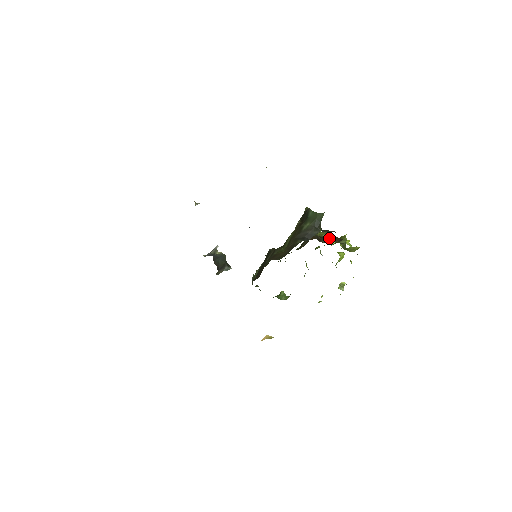
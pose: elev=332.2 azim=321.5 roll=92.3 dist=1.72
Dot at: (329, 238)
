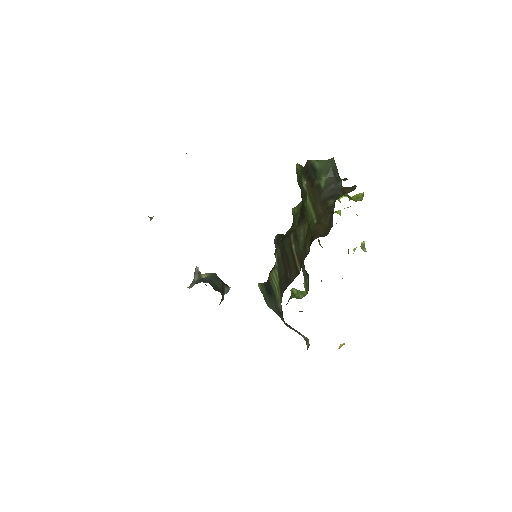
Dot at: occluded
